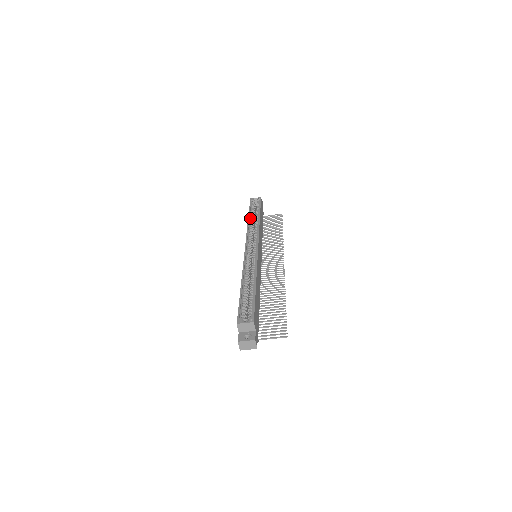
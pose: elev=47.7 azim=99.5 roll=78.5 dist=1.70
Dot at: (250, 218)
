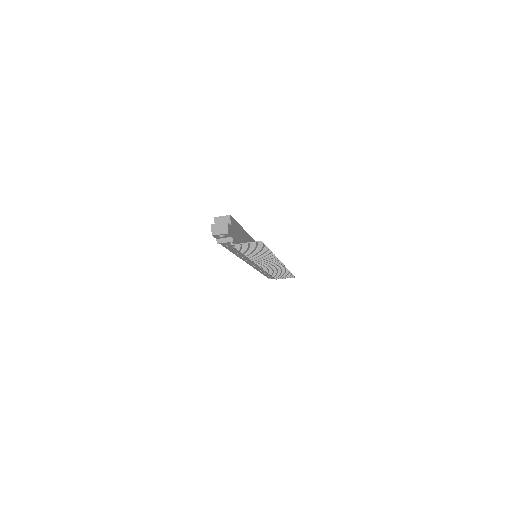
Dot at: occluded
